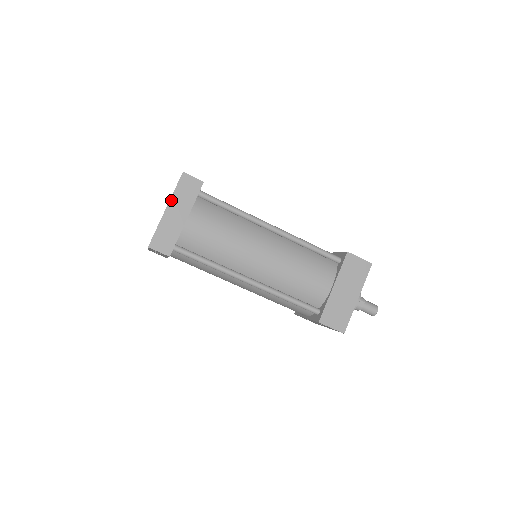
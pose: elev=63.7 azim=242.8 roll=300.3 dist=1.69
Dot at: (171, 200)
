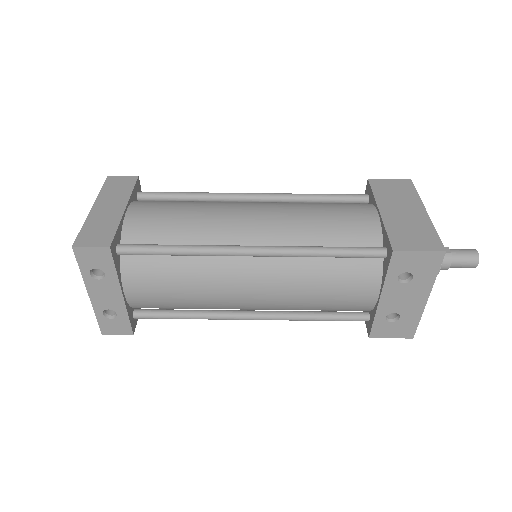
Dot at: (98, 199)
